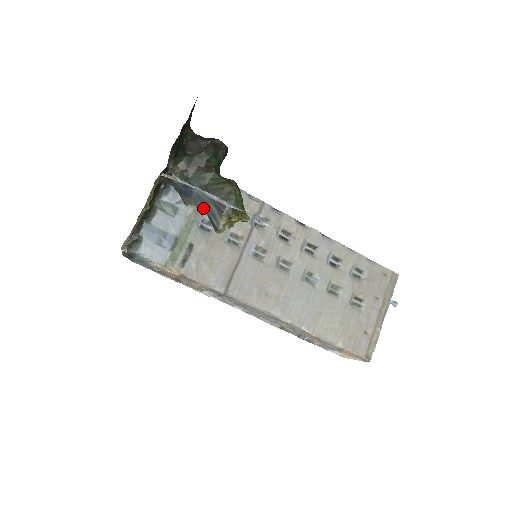
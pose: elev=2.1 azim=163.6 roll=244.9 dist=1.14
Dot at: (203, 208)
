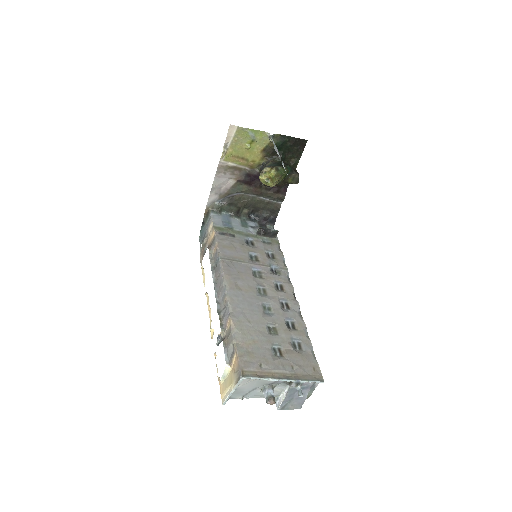
Dot at: occluded
